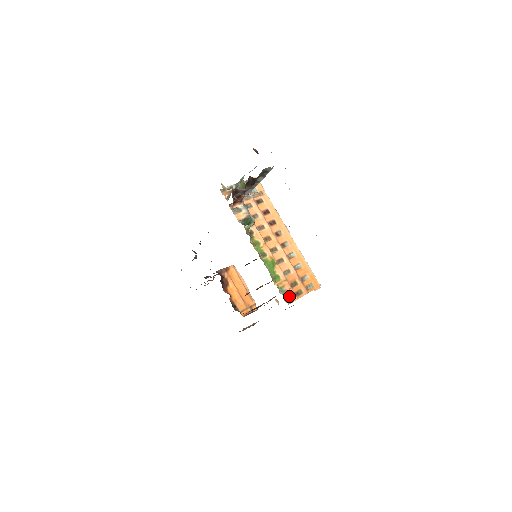
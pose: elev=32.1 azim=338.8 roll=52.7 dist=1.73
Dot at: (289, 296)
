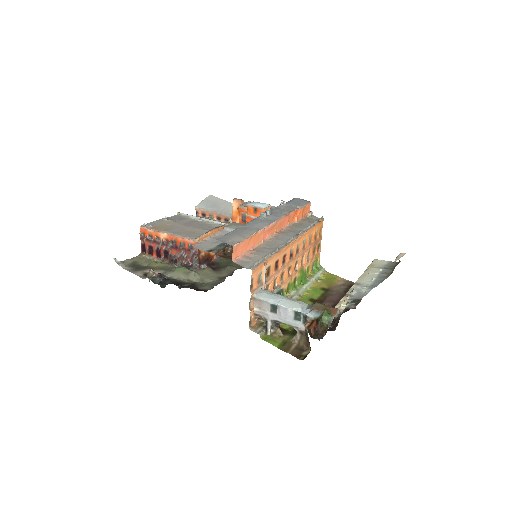
Dot at: (317, 260)
